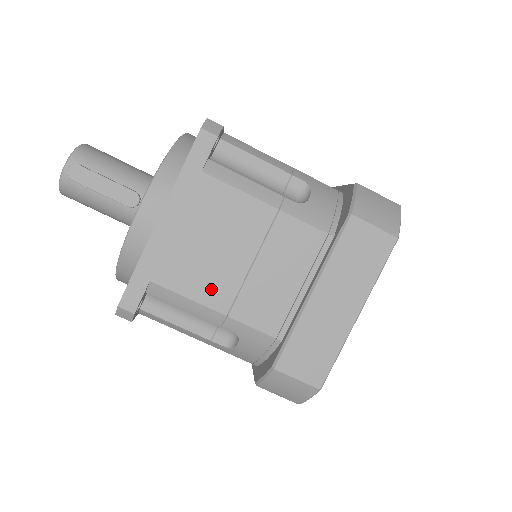
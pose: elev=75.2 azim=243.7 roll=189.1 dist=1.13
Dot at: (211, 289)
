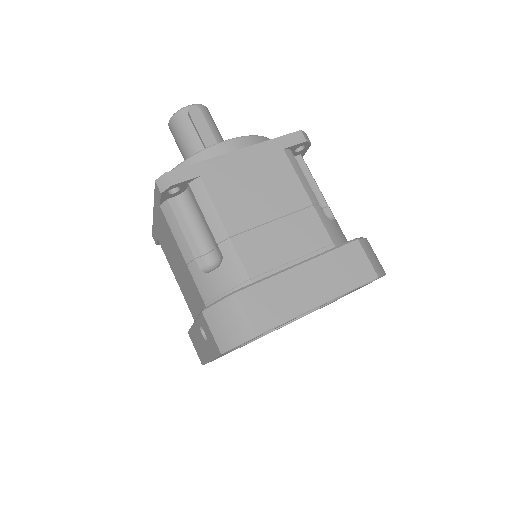
Dot at: (234, 213)
